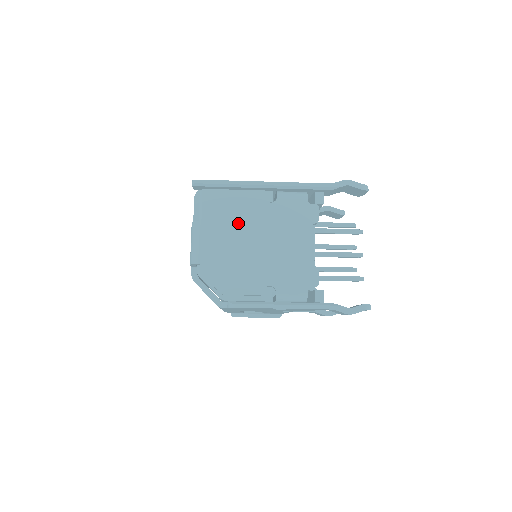
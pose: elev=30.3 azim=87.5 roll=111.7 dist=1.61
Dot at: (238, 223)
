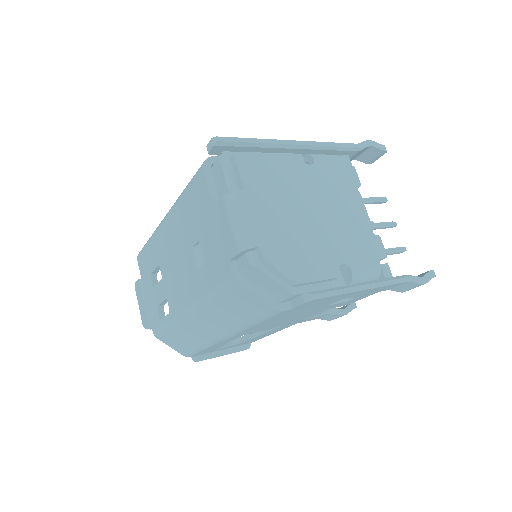
Dot at: (284, 190)
